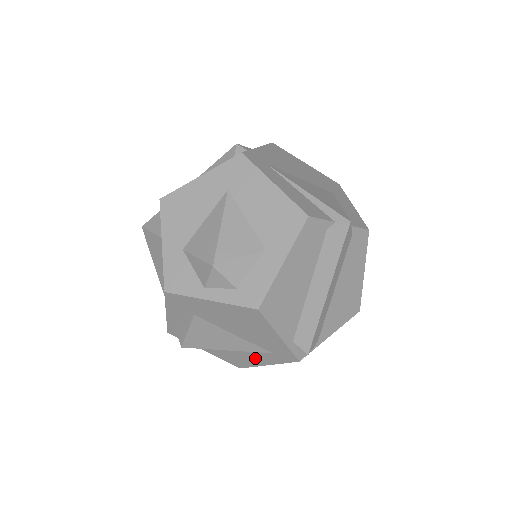
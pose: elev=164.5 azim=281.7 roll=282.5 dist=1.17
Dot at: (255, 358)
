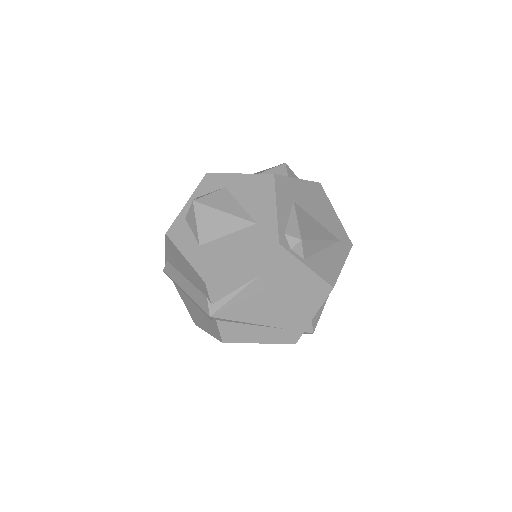
Dot at: (335, 257)
